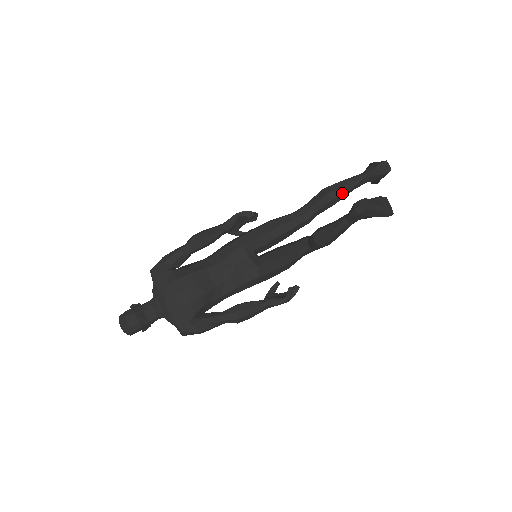
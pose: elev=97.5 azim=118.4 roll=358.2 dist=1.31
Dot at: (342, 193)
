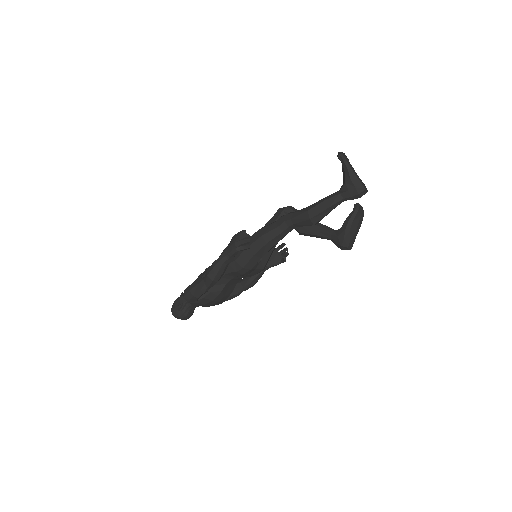
Dot at: occluded
